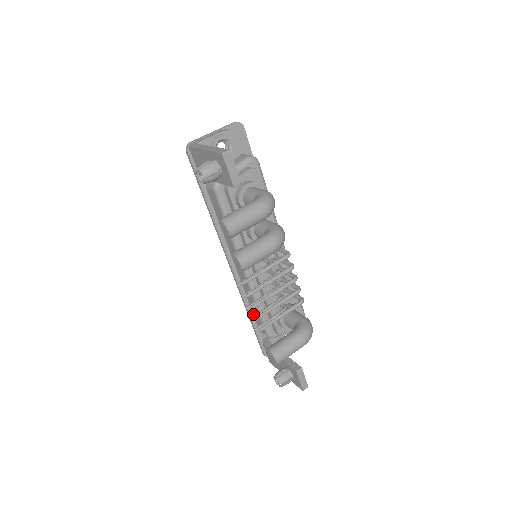
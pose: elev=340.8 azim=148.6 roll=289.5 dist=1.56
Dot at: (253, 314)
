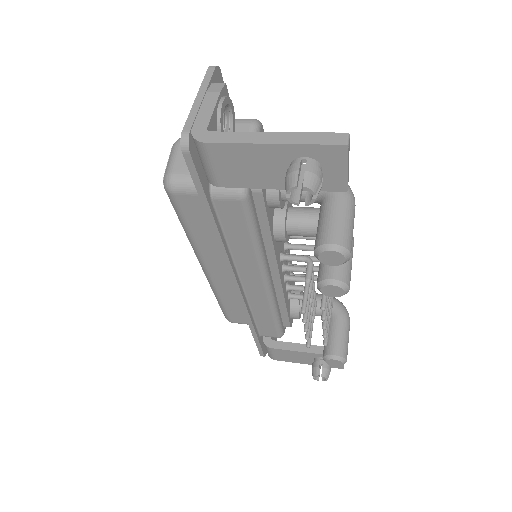
Dot at: (256, 324)
